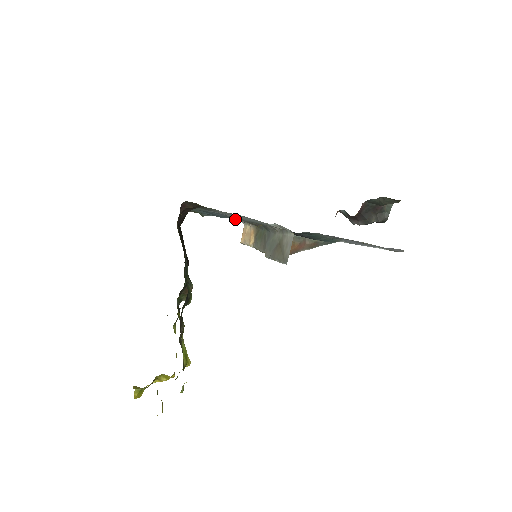
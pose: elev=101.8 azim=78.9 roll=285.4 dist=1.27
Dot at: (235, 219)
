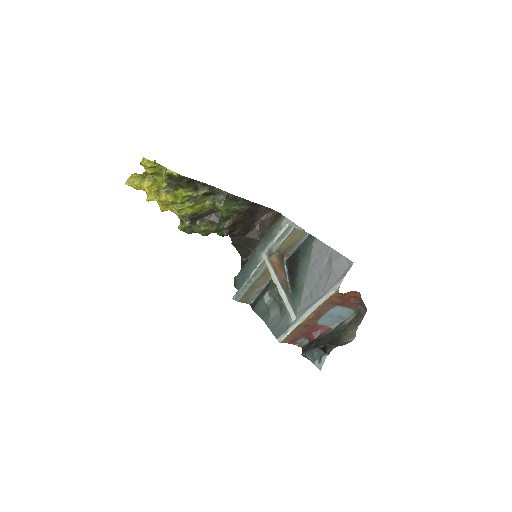
Dot at: occluded
